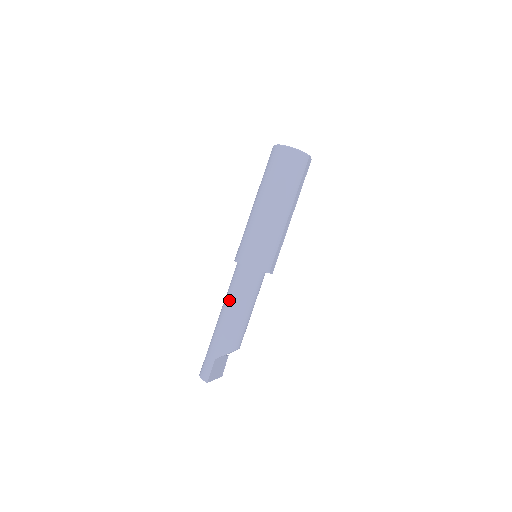
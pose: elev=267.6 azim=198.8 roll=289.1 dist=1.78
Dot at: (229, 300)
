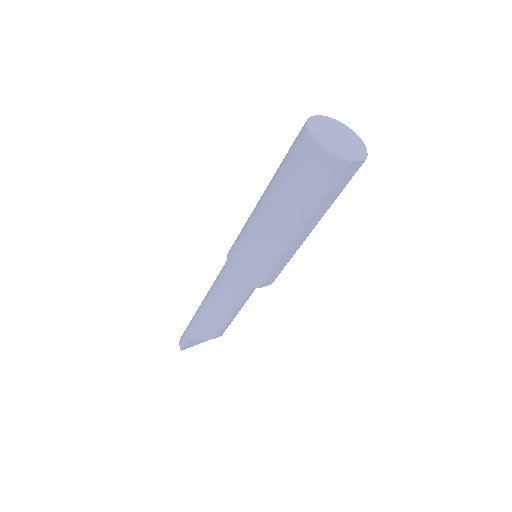
Dot at: (210, 293)
